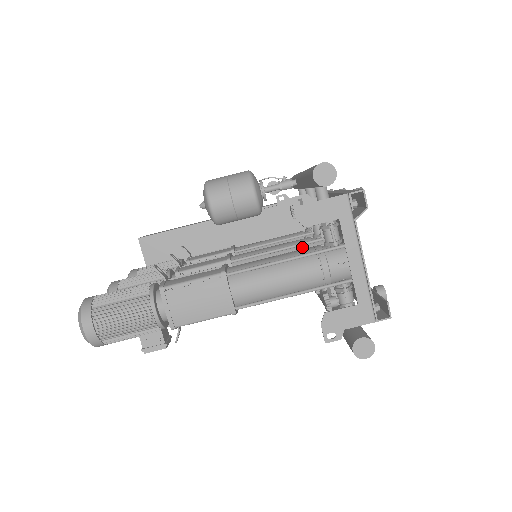
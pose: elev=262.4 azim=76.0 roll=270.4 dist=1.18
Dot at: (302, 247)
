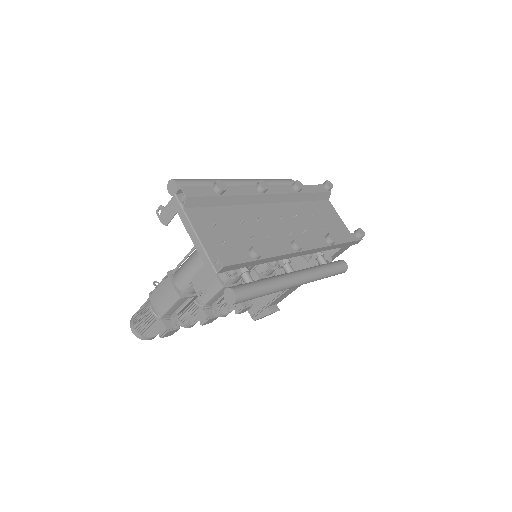
Dot at: occluded
